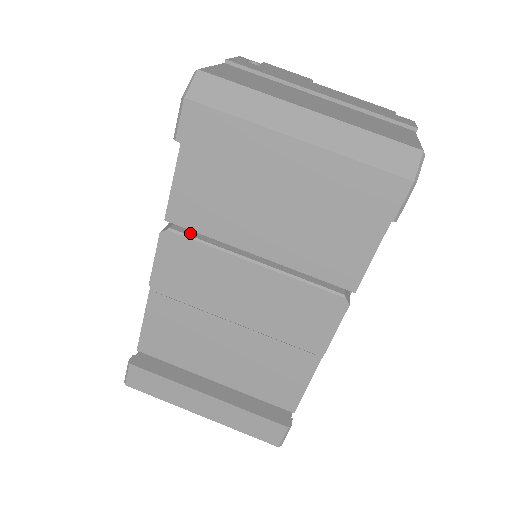
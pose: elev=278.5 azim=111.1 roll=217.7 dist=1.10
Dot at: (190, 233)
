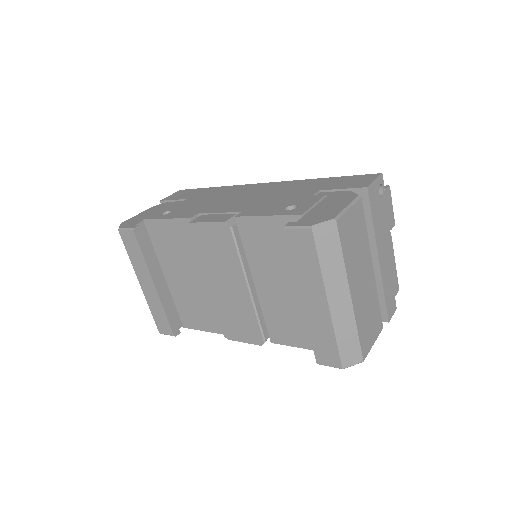
Dot at: (238, 239)
